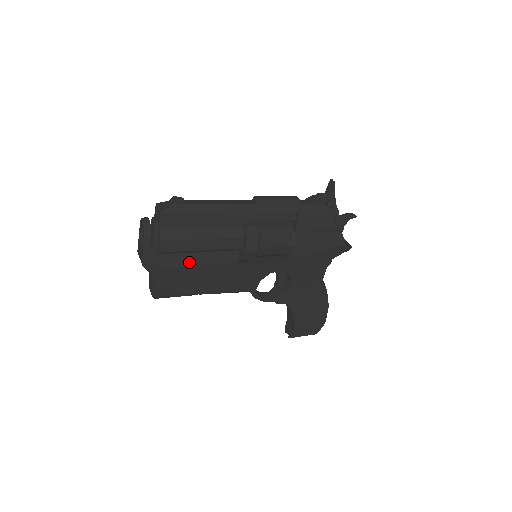
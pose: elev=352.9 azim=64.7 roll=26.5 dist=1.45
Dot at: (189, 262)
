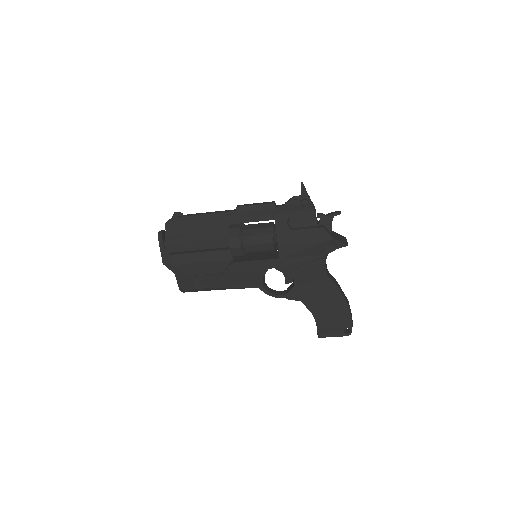
Dot at: (194, 260)
